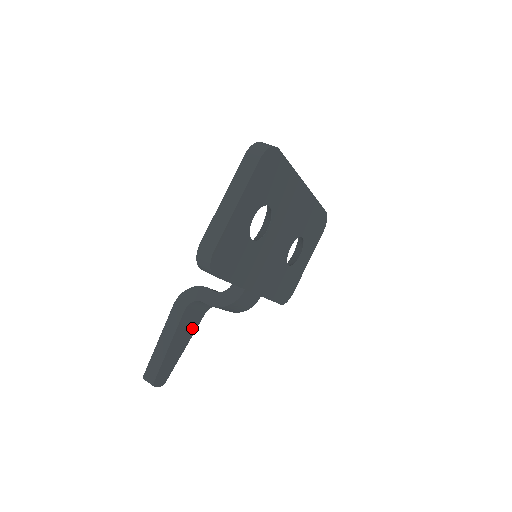
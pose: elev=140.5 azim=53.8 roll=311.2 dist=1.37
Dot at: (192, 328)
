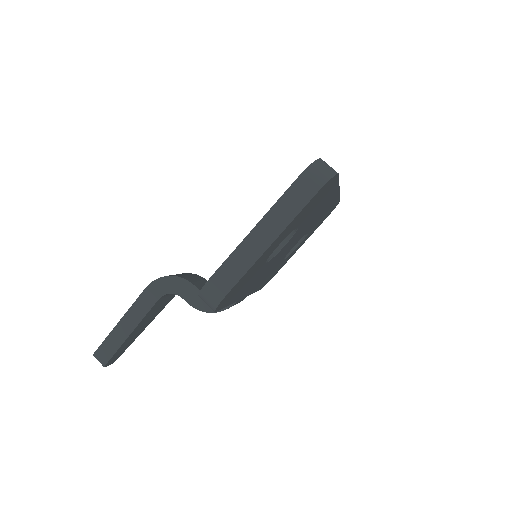
Dot at: (159, 309)
